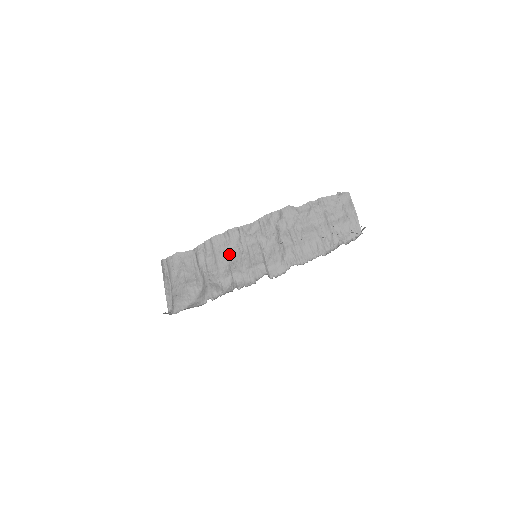
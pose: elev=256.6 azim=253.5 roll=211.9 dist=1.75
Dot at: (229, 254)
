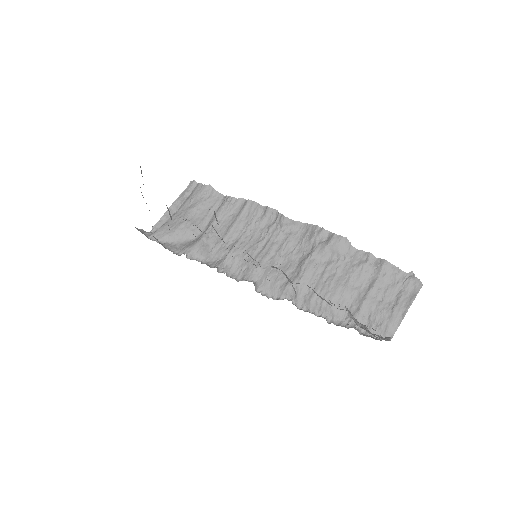
Dot at: (248, 231)
